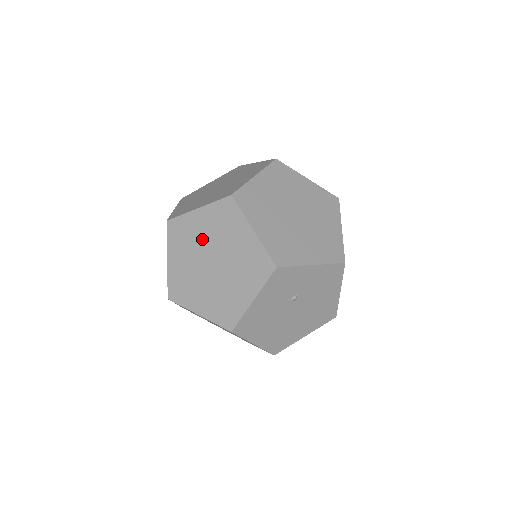
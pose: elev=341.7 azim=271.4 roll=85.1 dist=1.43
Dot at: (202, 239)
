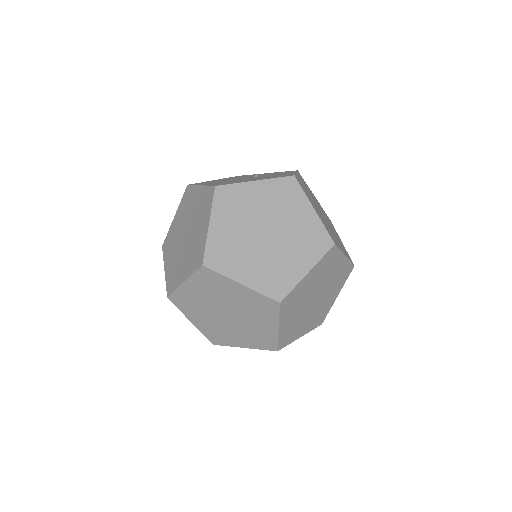
Dot at: occluded
